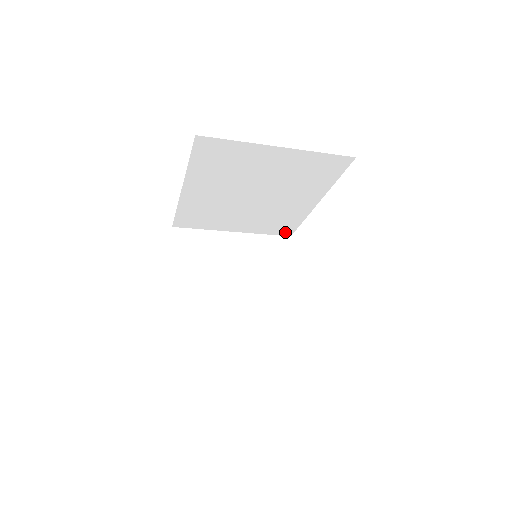
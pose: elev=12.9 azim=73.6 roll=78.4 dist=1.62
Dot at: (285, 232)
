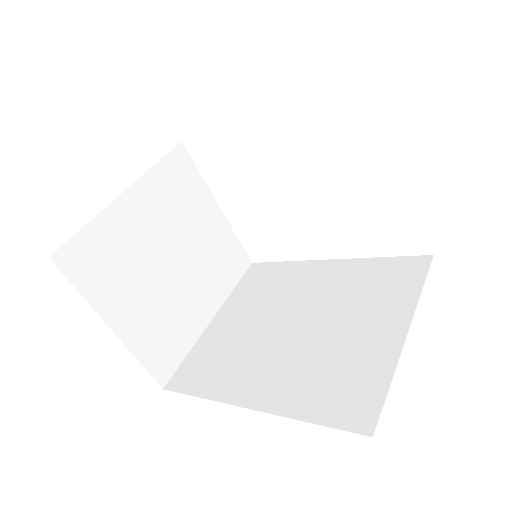
Dot at: occluded
